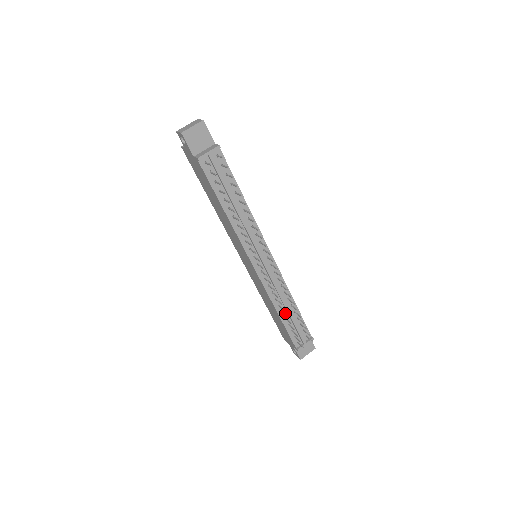
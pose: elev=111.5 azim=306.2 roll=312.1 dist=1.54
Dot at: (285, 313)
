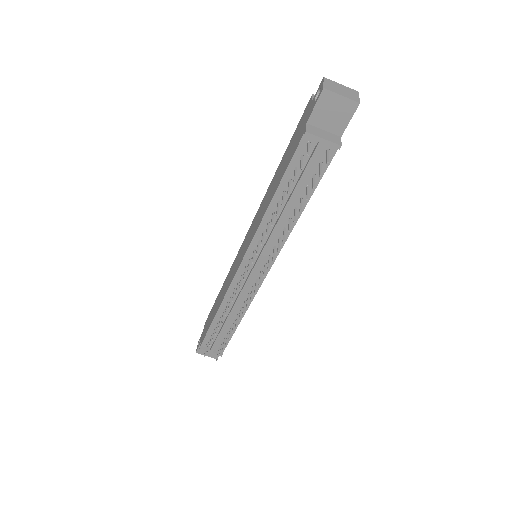
Dot at: (223, 319)
